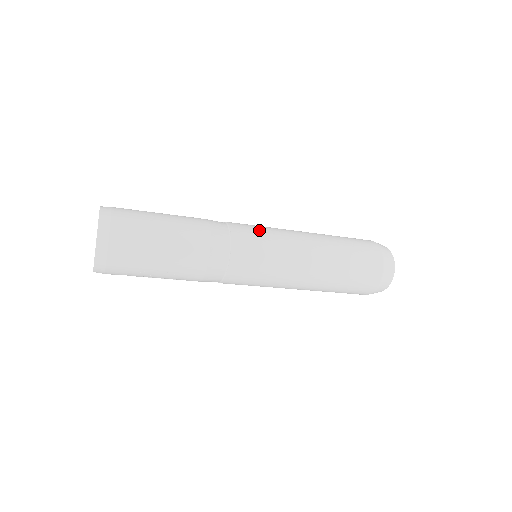
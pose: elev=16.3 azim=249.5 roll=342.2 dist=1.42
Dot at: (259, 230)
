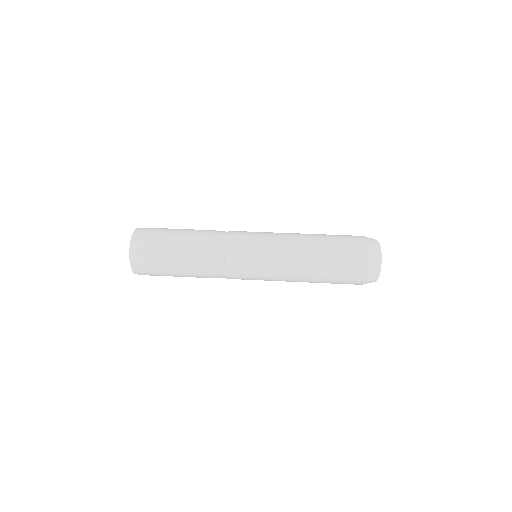
Dot at: (249, 273)
